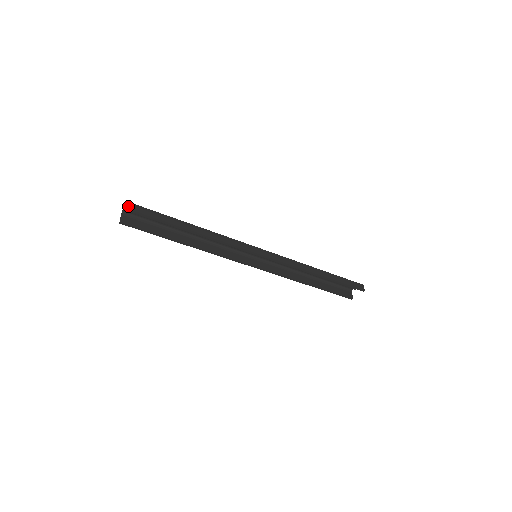
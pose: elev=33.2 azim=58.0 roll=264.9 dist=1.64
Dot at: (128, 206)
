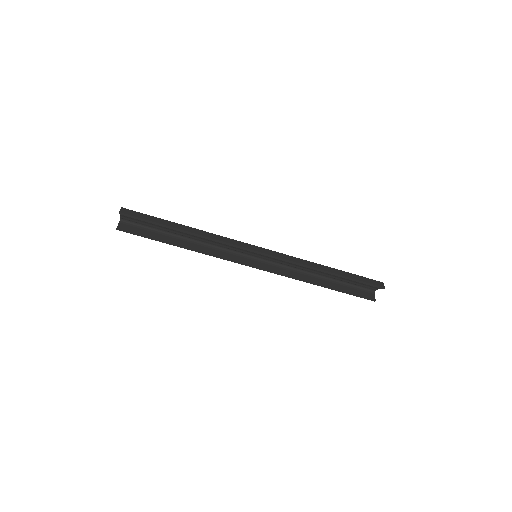
Dot at: (120, 210)
